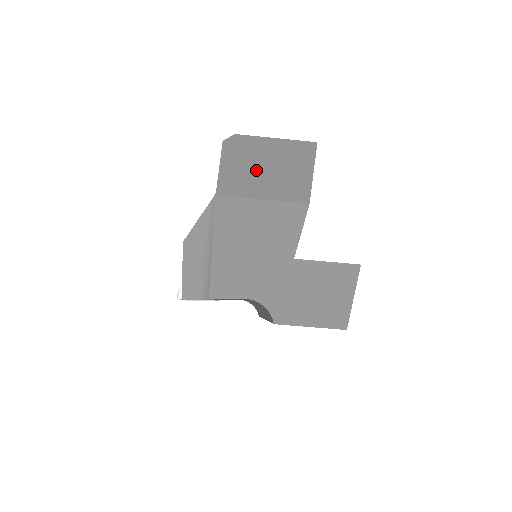
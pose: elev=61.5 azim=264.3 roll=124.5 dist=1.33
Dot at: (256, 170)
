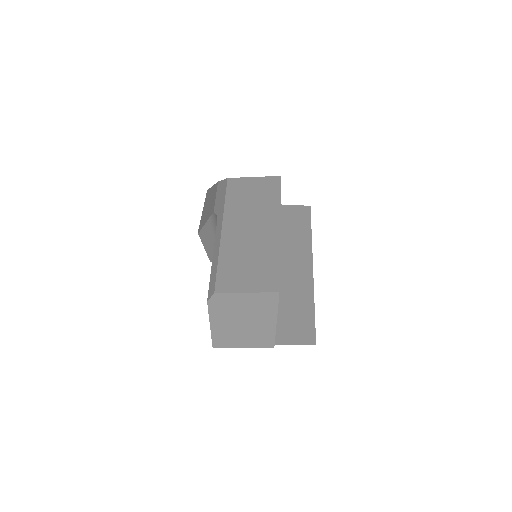
Dot at: (235, 326)
